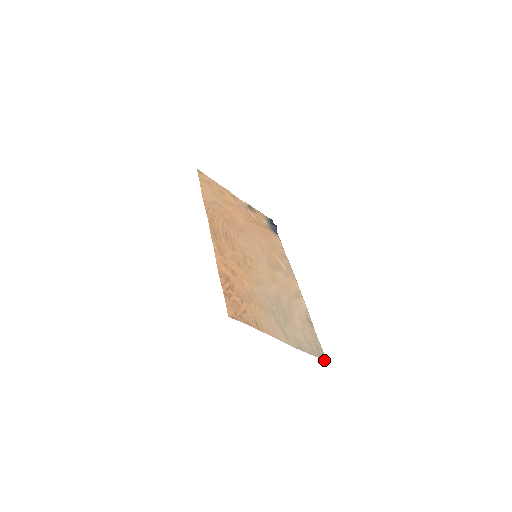
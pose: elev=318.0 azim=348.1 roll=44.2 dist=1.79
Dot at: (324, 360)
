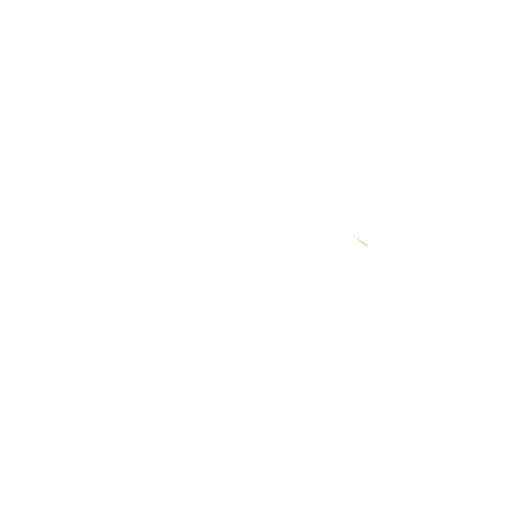
Dot at: occluded
